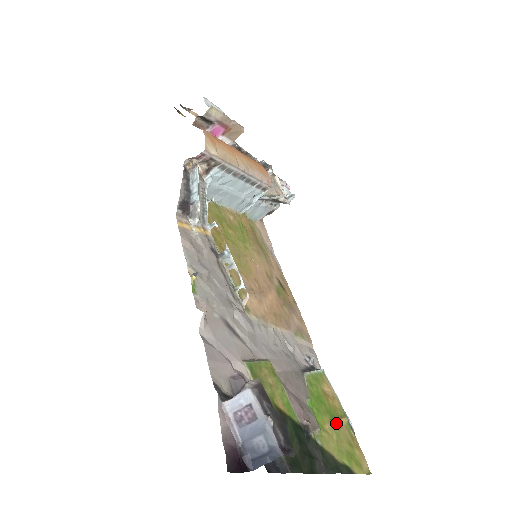
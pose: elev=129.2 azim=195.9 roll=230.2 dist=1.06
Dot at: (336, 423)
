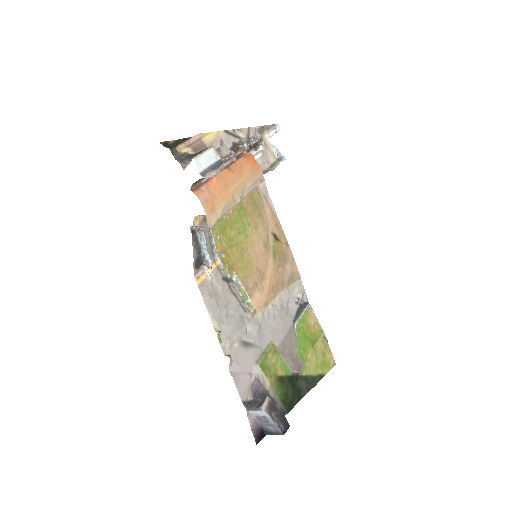
Dot at: (315, 346)
